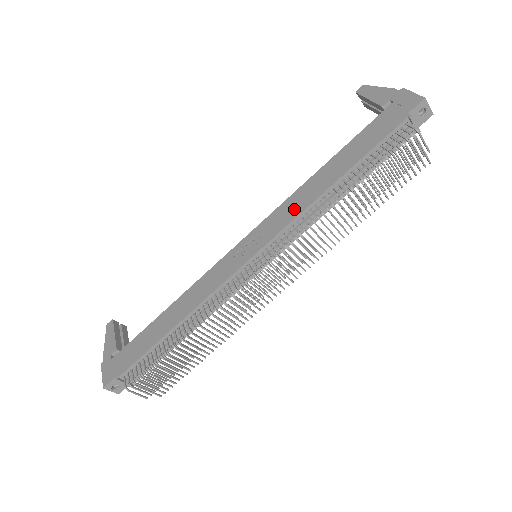
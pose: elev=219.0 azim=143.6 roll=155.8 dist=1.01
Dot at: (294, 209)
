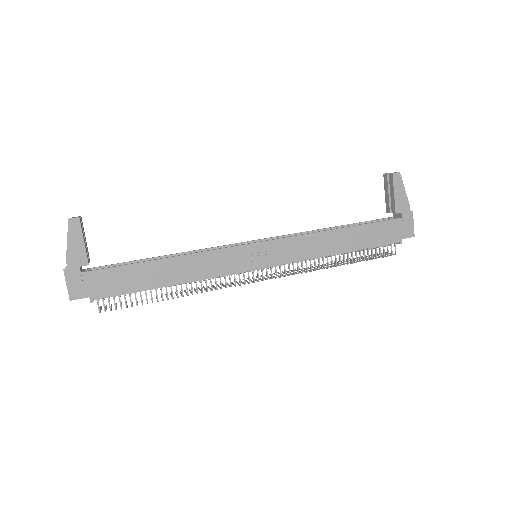
Dot at: (306, 251)
